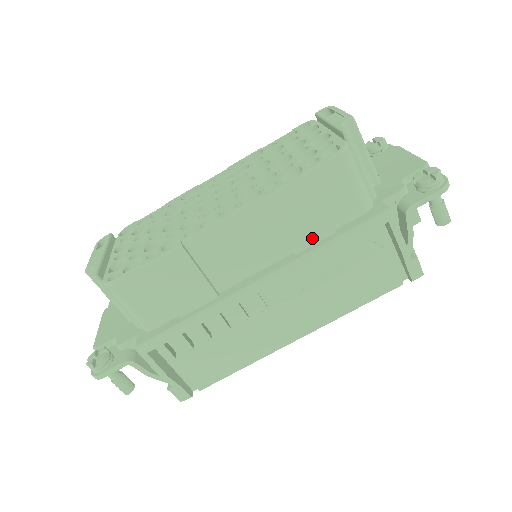
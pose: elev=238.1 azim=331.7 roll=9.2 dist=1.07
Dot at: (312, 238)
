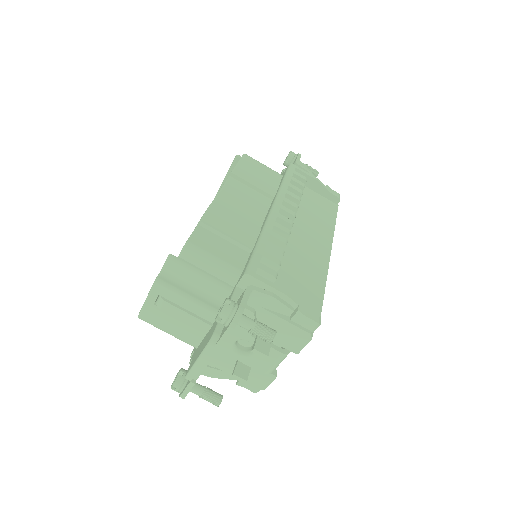
Dot at: (273, 187)
